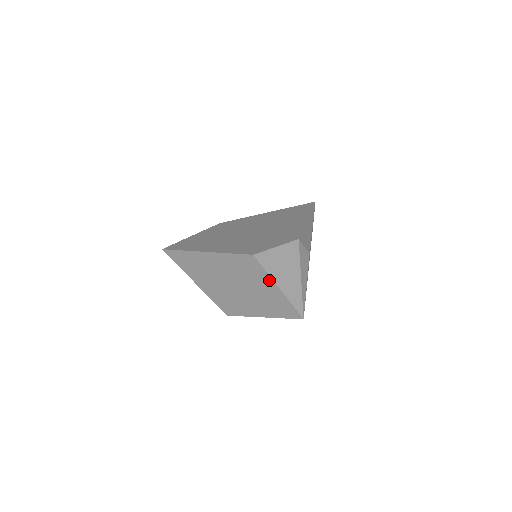
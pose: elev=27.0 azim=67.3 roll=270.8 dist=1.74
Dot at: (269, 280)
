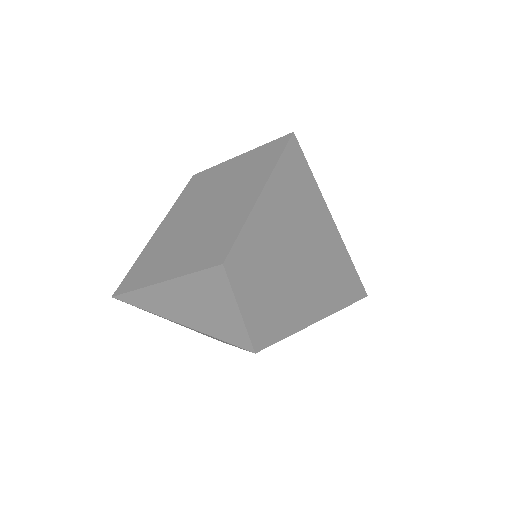
Dot at: (223, 166)
